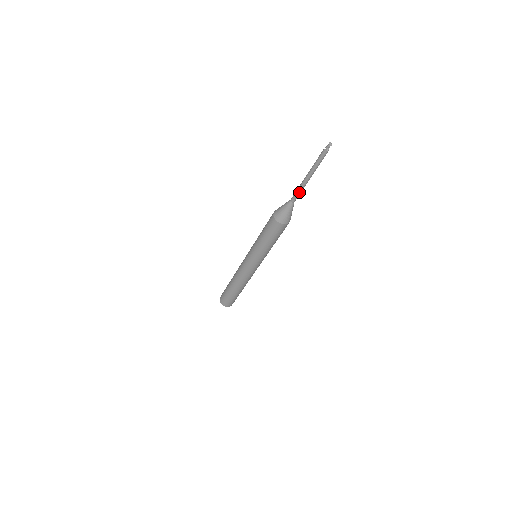
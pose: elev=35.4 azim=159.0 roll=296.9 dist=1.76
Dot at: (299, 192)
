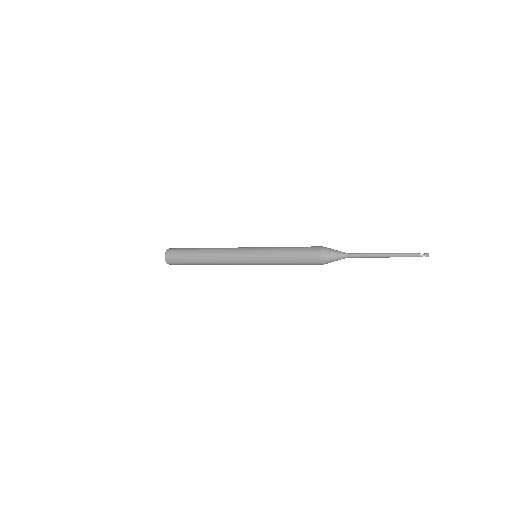
Dot at: (363, 257)
